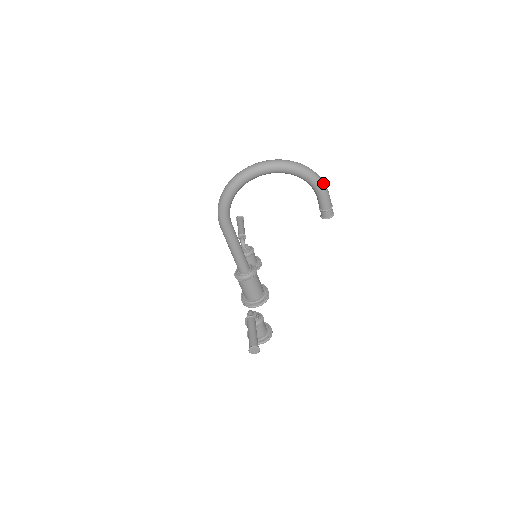
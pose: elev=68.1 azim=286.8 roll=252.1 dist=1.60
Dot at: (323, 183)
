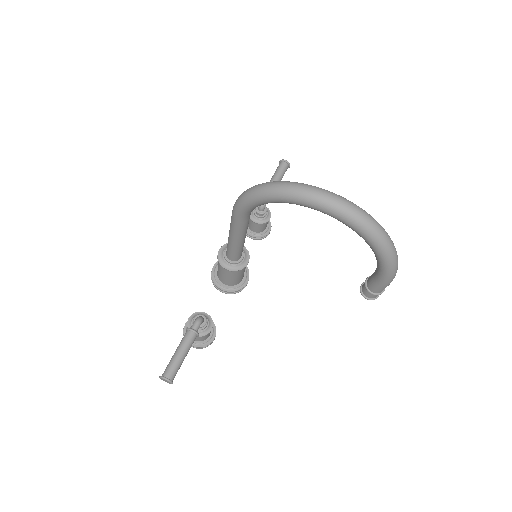
Dot at: (395, 272)
